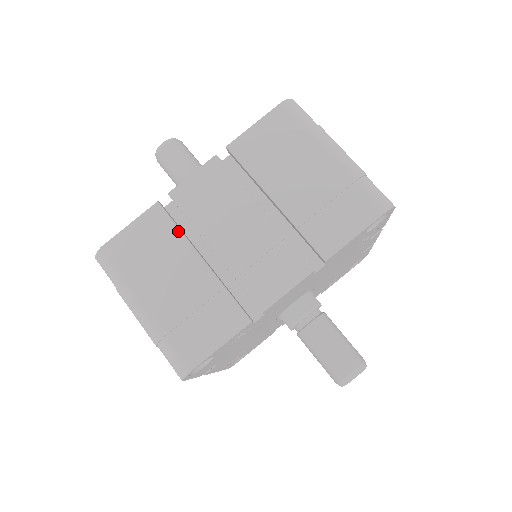
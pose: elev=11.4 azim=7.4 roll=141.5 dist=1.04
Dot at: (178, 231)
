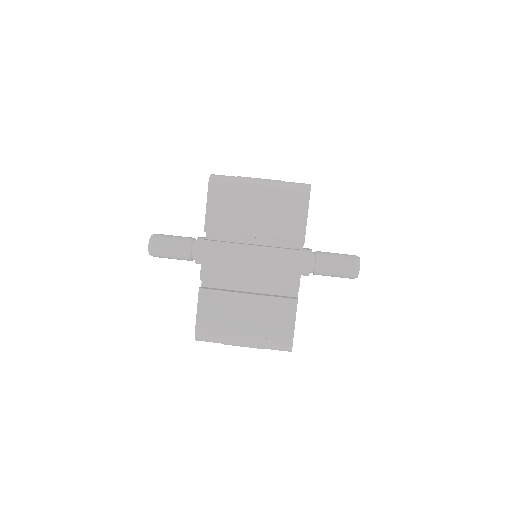
Dot at: (223, 292)
